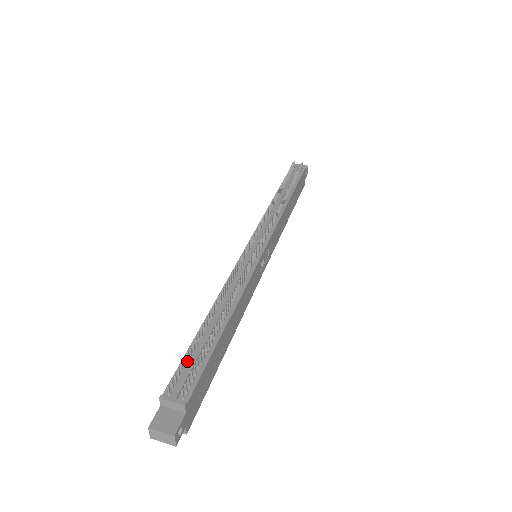
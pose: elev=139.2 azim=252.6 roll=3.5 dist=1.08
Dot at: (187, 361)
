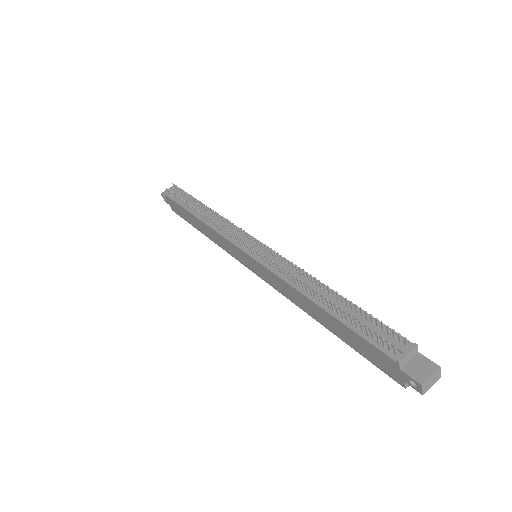
Dot at: (363, 333)
